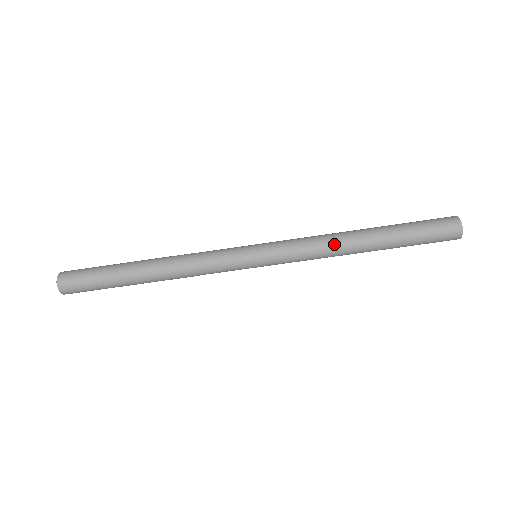
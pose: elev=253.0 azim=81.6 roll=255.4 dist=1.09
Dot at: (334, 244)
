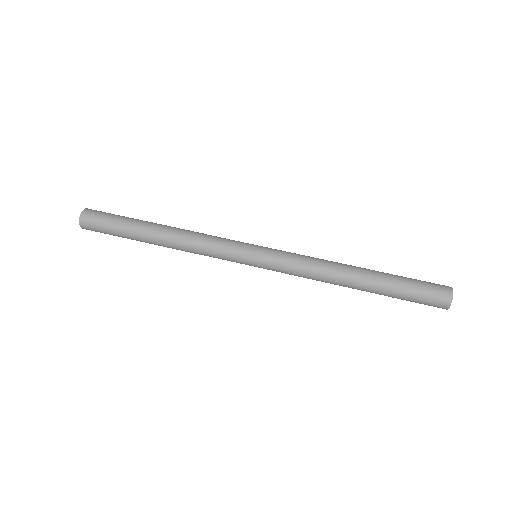
Dot at: (329, 266)
